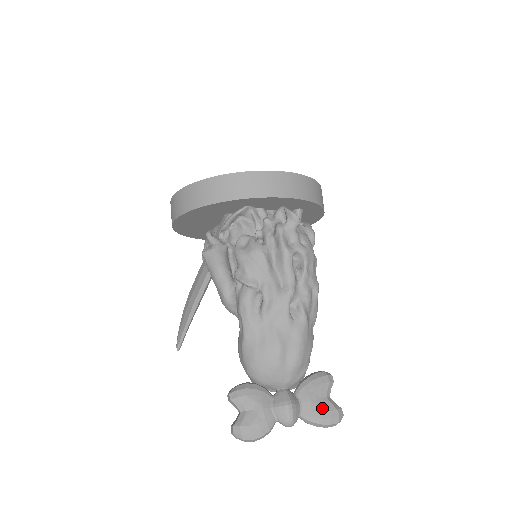
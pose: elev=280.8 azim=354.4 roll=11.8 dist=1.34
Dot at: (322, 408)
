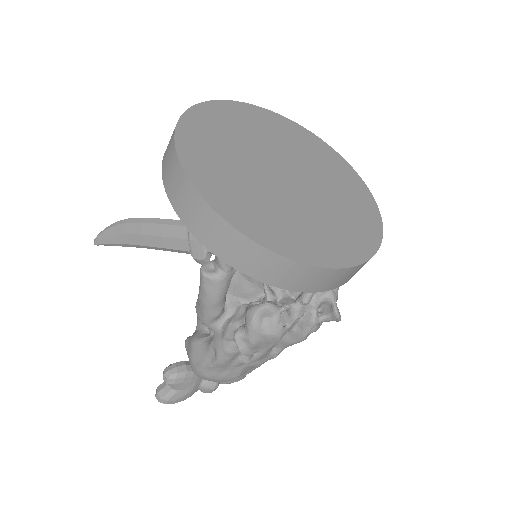
Dot at: (236, 378)
